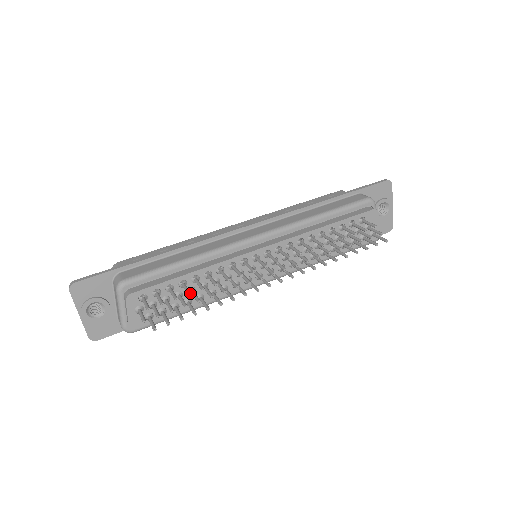
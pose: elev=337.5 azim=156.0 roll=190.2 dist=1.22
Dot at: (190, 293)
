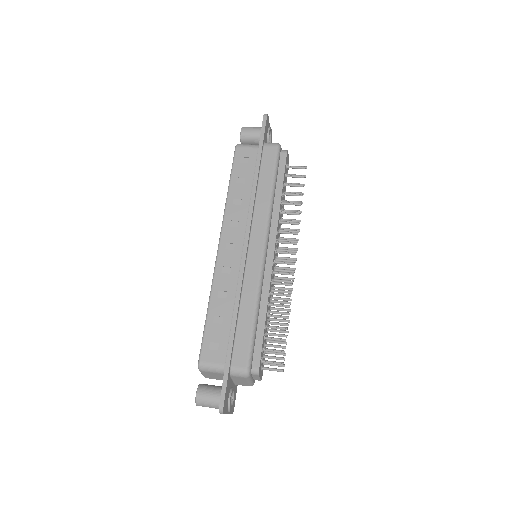
Dot at: (287, 328)
